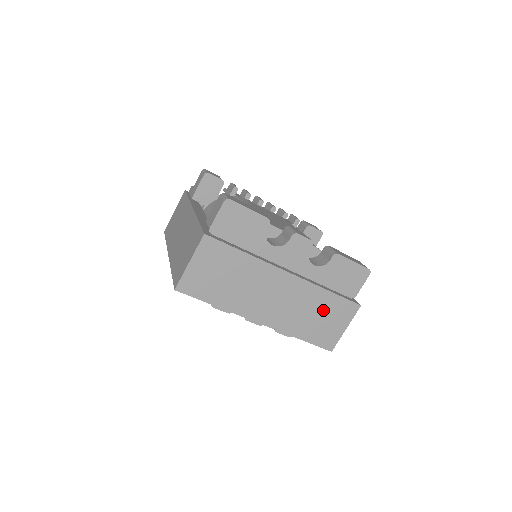
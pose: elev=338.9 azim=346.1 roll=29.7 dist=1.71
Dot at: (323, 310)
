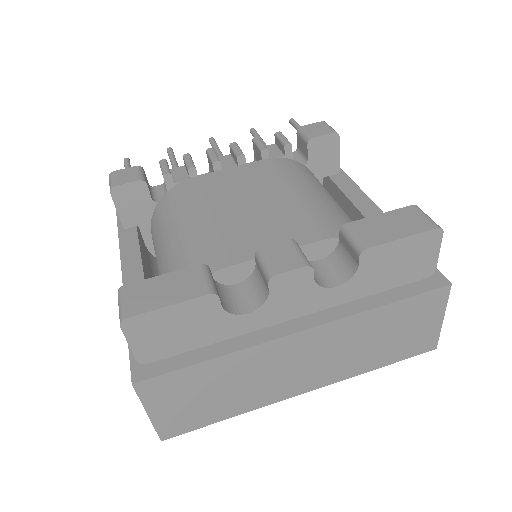
Dot at: (390, 327)
